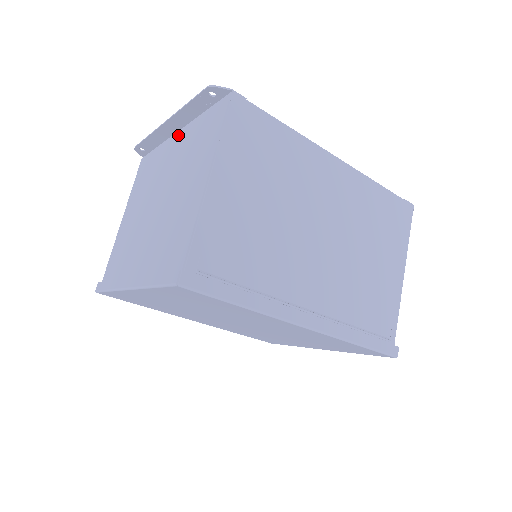
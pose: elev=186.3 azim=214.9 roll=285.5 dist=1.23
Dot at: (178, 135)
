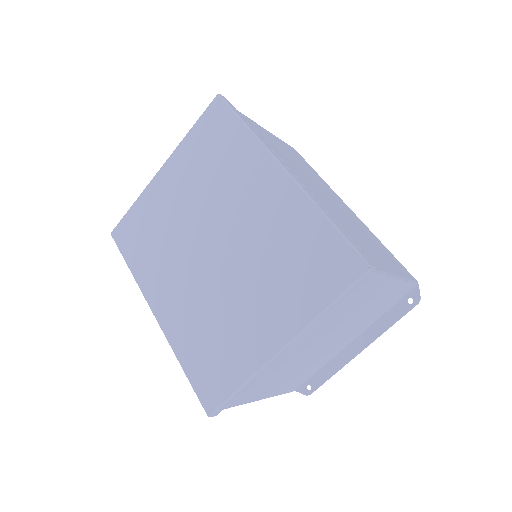
Dot at: occluded
